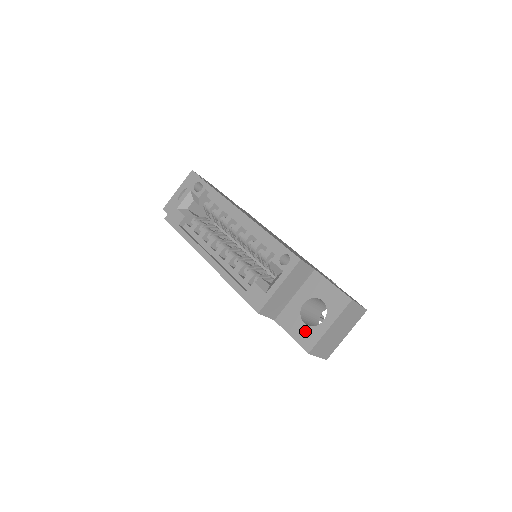
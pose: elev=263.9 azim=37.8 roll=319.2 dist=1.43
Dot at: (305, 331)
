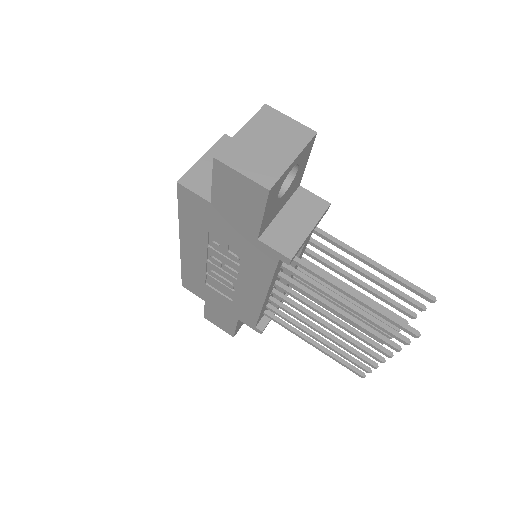
Dot at: occluded
